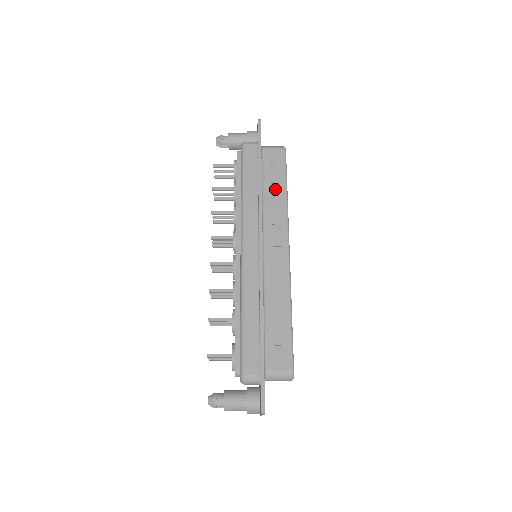
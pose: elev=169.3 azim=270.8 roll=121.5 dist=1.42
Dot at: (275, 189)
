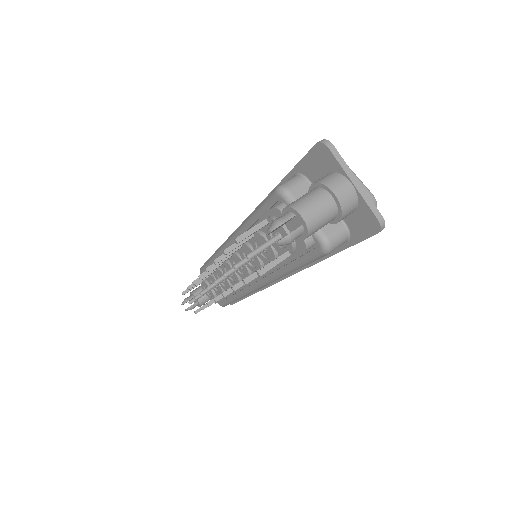
Dot at: occluded
